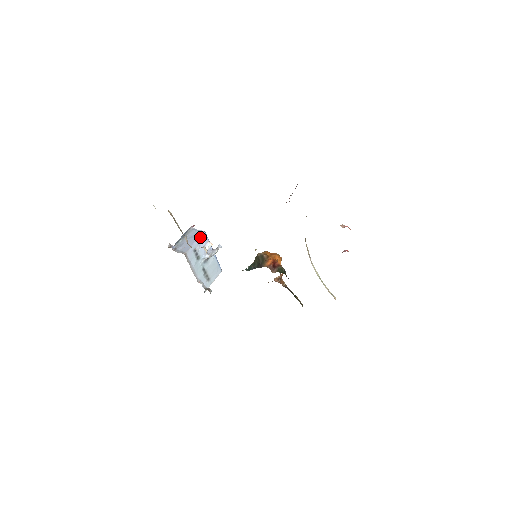
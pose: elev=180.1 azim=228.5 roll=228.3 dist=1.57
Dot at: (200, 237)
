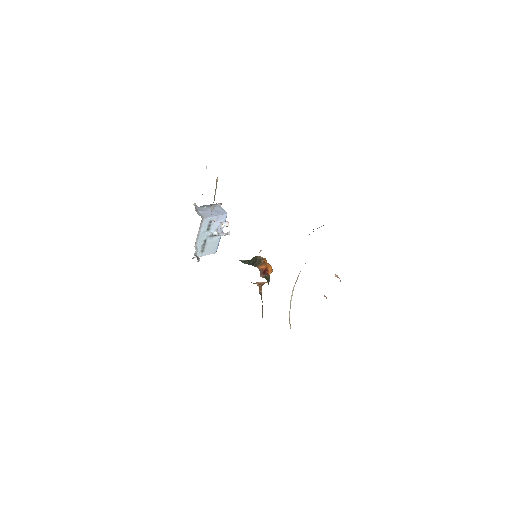
Dot at: (221, 215)
